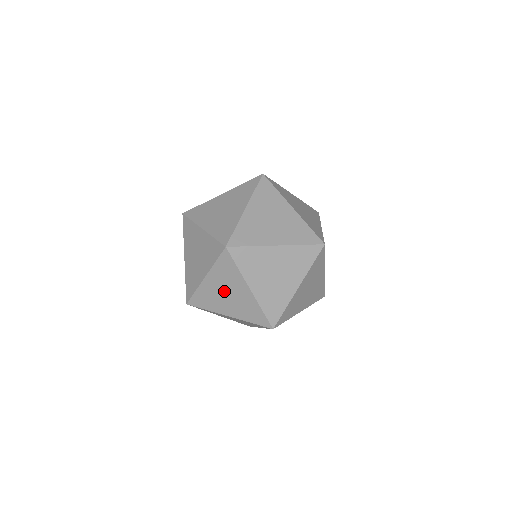
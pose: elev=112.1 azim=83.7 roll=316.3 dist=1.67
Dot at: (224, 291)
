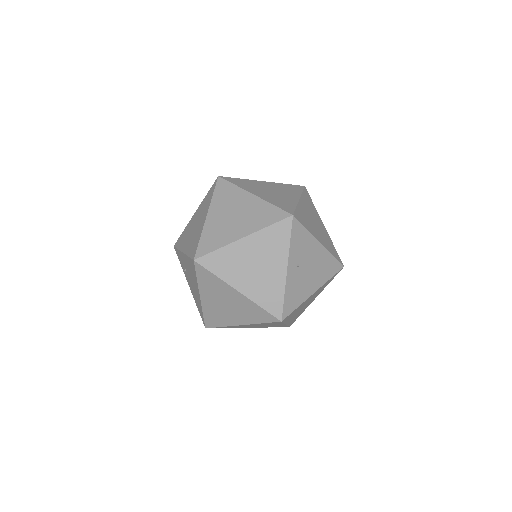
Dot at: (229, 214)
